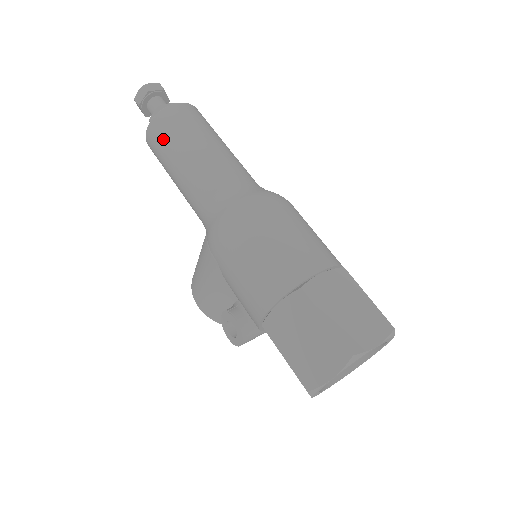
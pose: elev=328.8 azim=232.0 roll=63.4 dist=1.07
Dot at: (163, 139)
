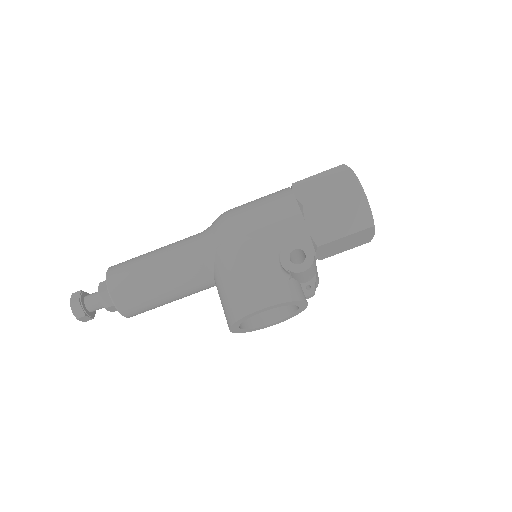
Dot at: (128, 266)
